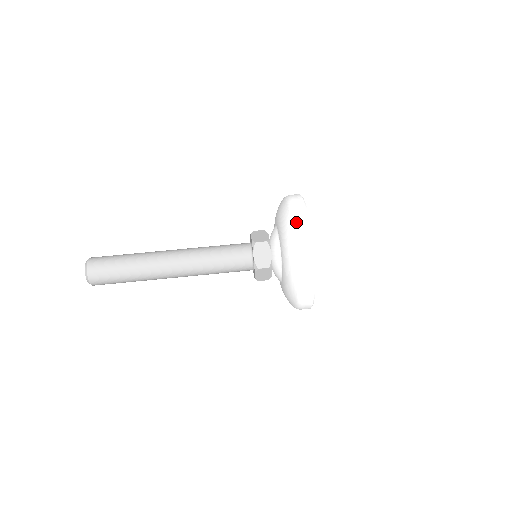
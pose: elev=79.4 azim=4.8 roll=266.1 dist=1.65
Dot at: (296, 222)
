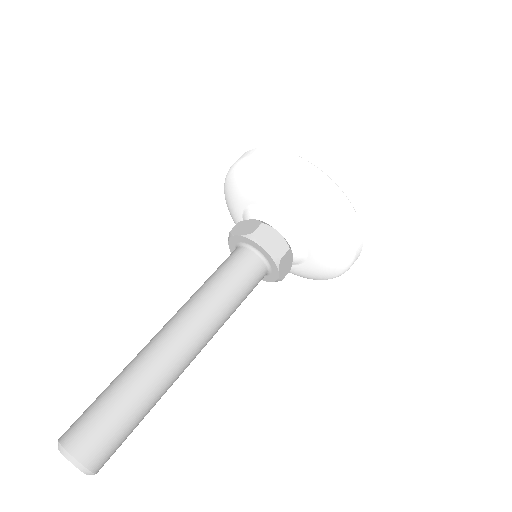
Dot at: (349, 229)
